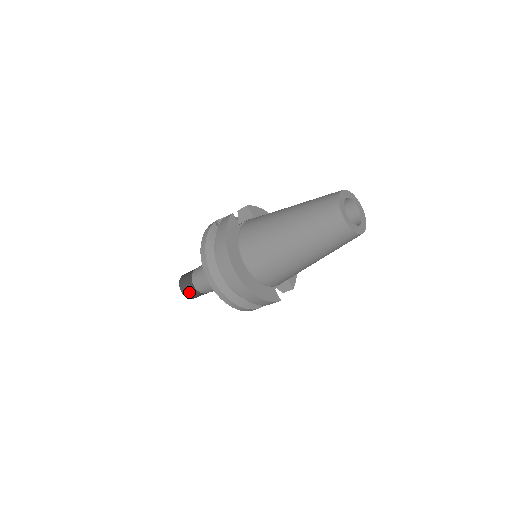
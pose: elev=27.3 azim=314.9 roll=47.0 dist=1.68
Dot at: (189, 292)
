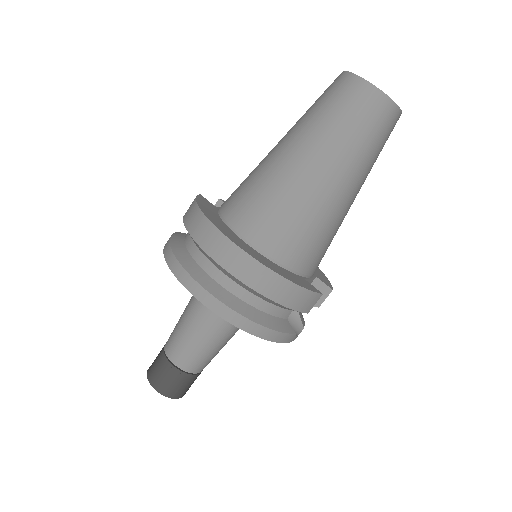
Dot at: (166, 380)
